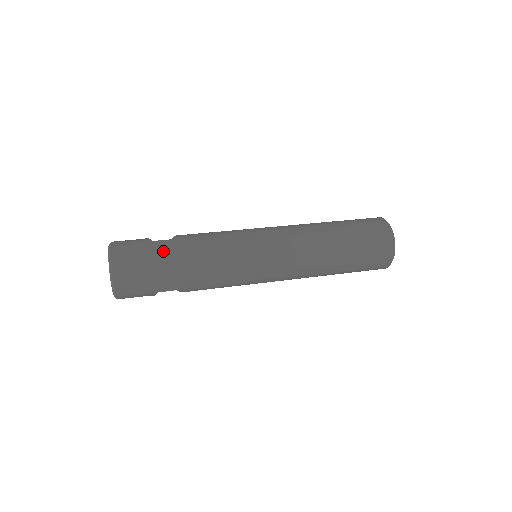
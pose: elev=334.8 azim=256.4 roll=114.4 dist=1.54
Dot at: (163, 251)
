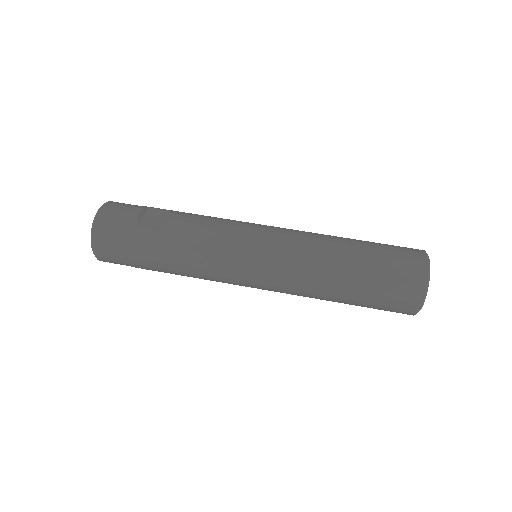
Dot at: (144, 246)
